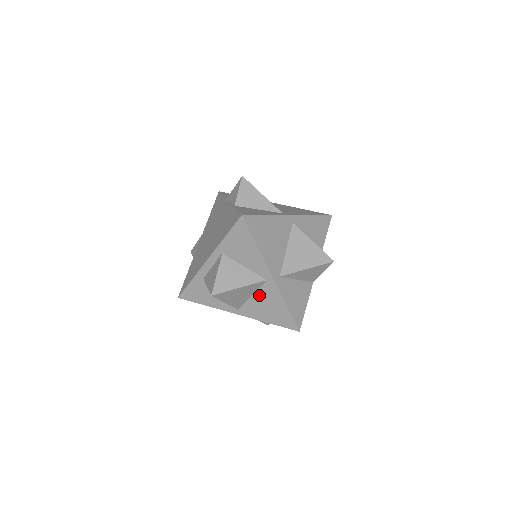
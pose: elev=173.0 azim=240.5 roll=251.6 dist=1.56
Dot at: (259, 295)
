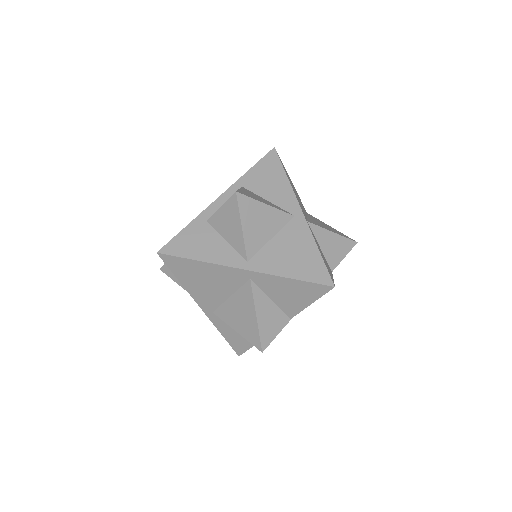
Dot at: (282, 237)
